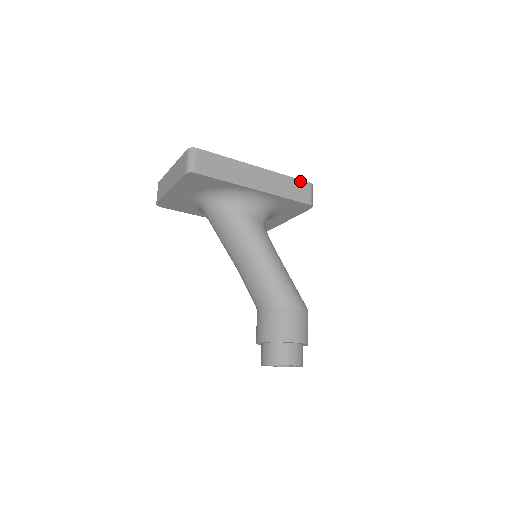
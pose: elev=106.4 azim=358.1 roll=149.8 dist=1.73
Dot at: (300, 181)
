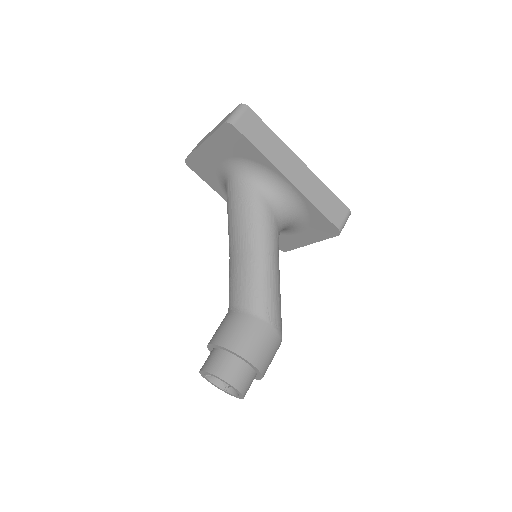
Dot at: (339, 201)
